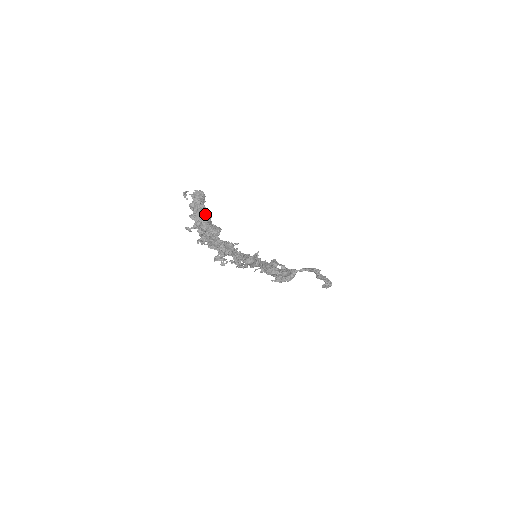
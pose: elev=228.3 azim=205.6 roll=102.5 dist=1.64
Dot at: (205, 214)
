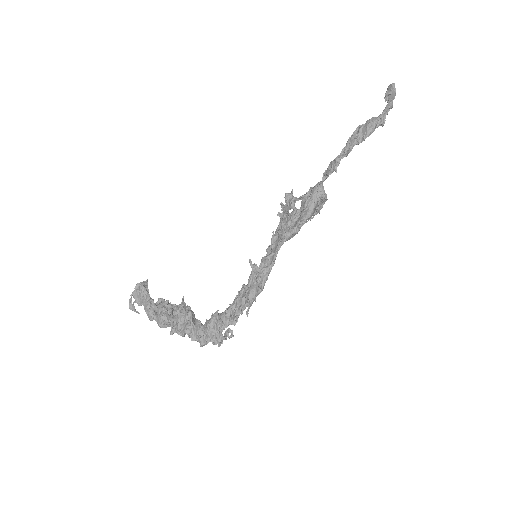
Dot at: (162, 320)
